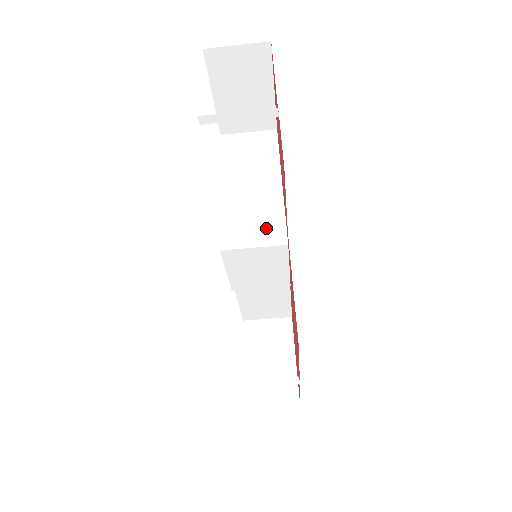
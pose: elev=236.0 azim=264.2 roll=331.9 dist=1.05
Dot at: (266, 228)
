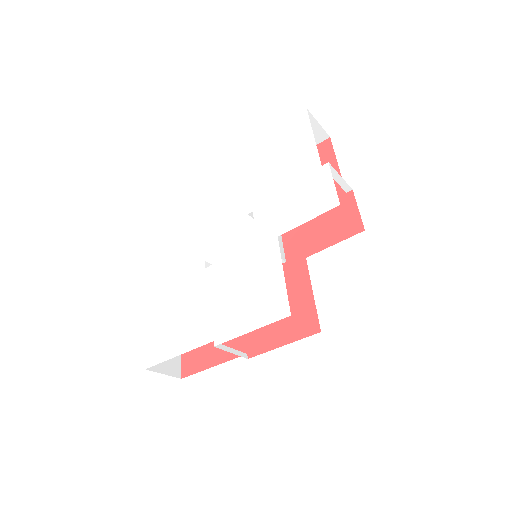
Dot at: occluded
